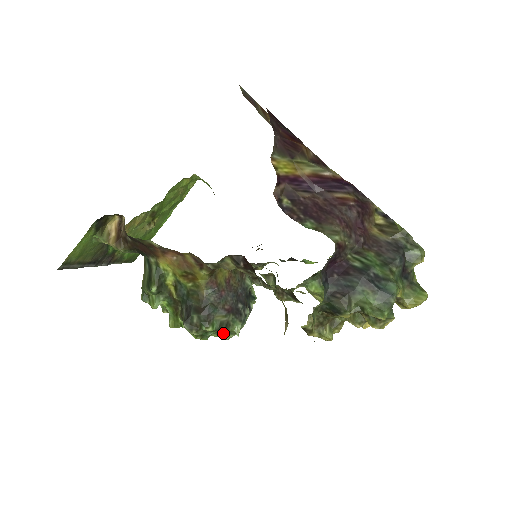
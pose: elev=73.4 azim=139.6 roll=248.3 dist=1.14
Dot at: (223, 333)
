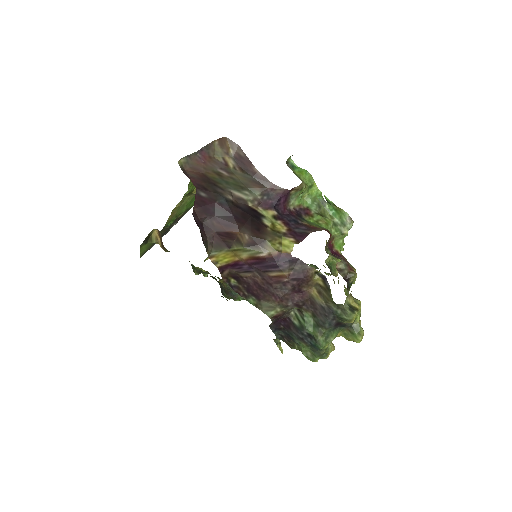
Dot at: occluded
